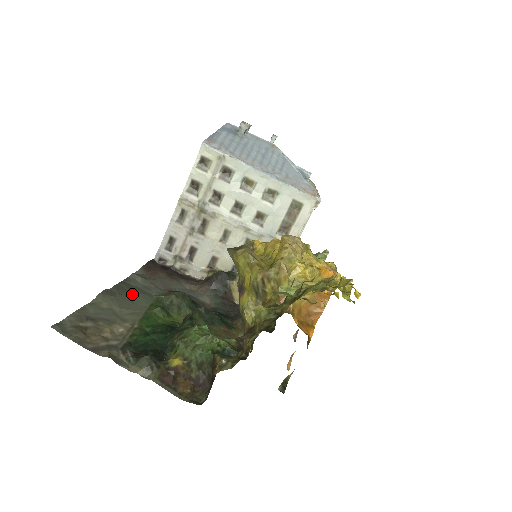
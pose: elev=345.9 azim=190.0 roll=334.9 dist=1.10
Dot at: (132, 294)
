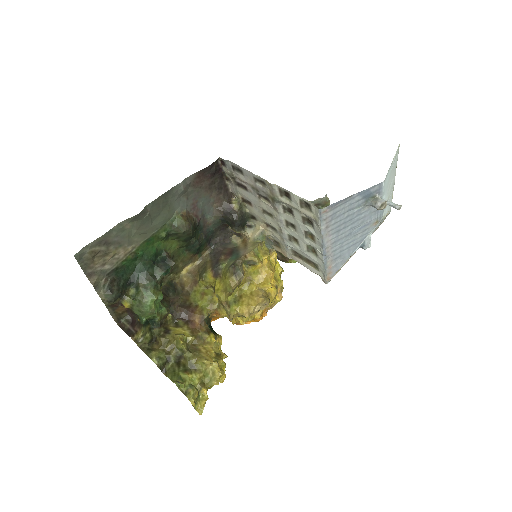
Dot at: (159, 213)
